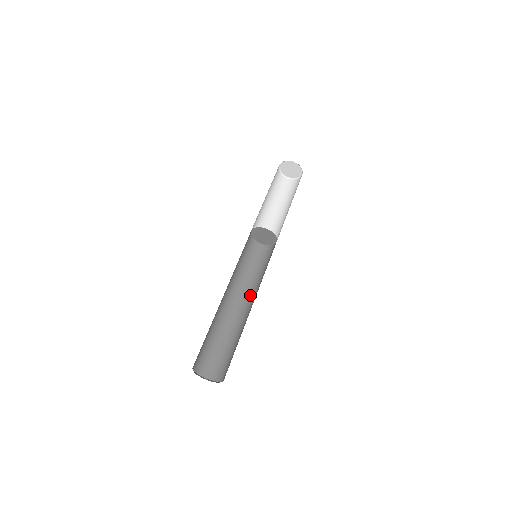
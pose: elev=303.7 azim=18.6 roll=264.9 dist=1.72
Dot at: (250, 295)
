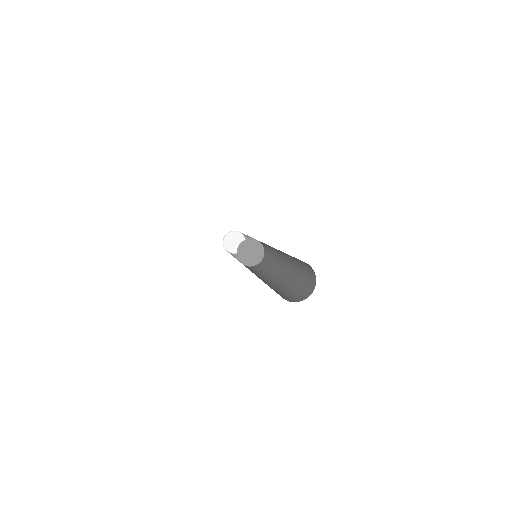
Dot at: (261, 277)
